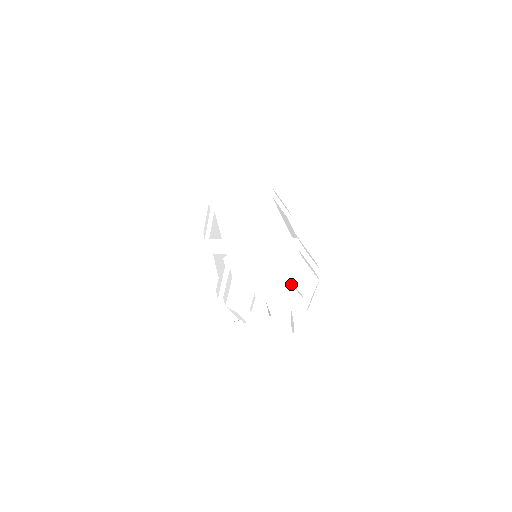
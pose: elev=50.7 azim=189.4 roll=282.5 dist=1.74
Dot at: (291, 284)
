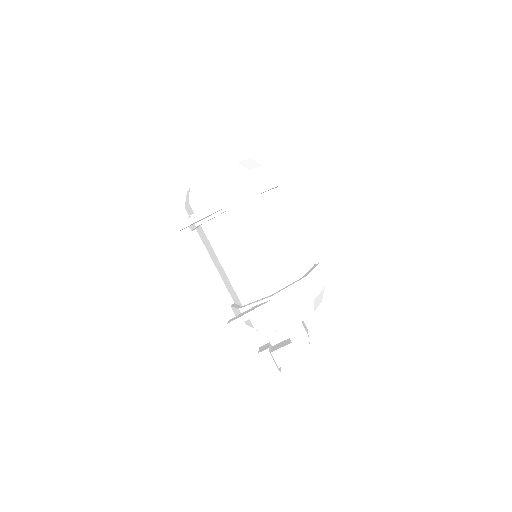
Dot at: occluded
